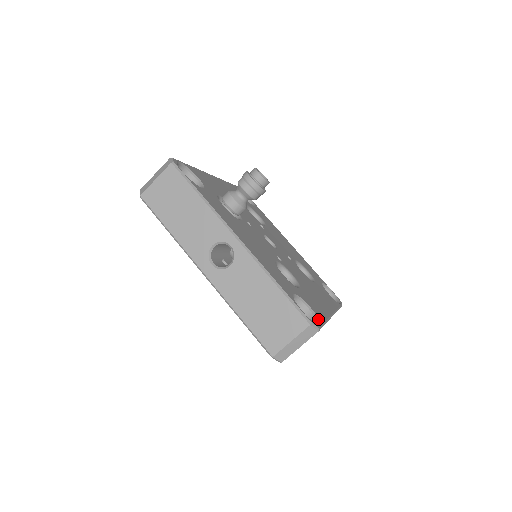
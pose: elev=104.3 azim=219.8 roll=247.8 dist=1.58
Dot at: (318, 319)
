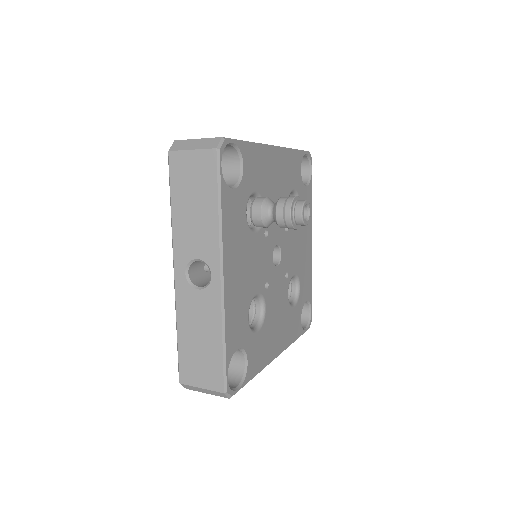
Dot at: (244, 379)
